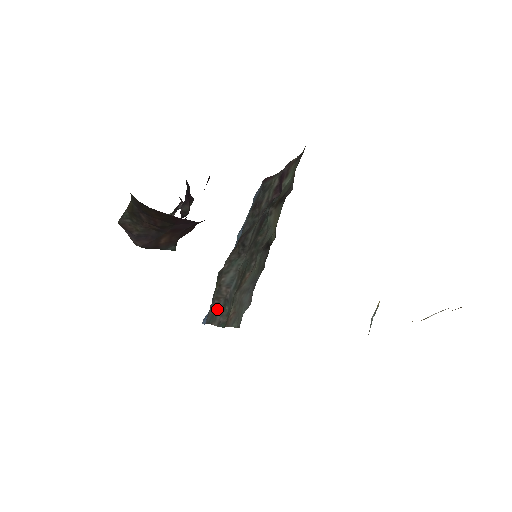
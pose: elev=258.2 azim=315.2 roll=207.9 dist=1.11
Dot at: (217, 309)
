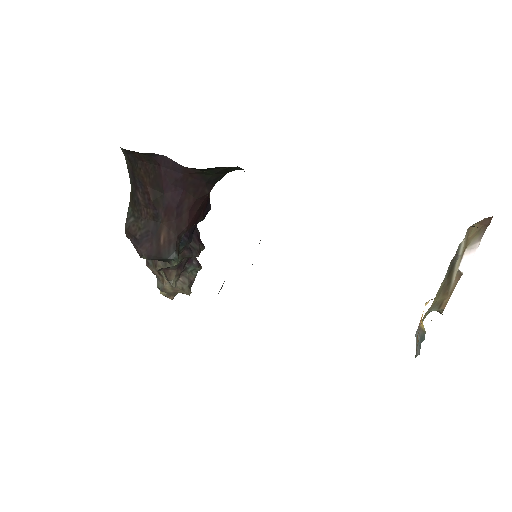
Dot at: occluded
